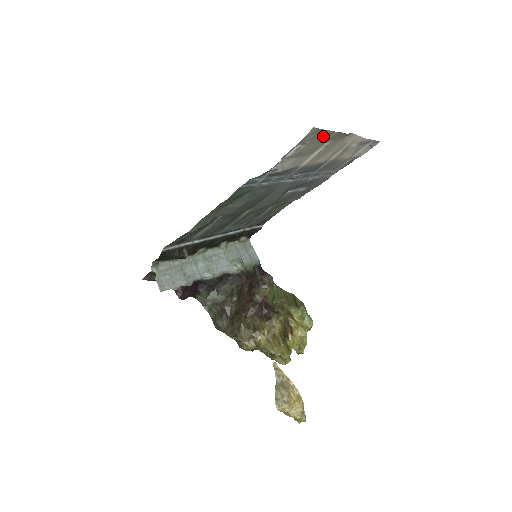
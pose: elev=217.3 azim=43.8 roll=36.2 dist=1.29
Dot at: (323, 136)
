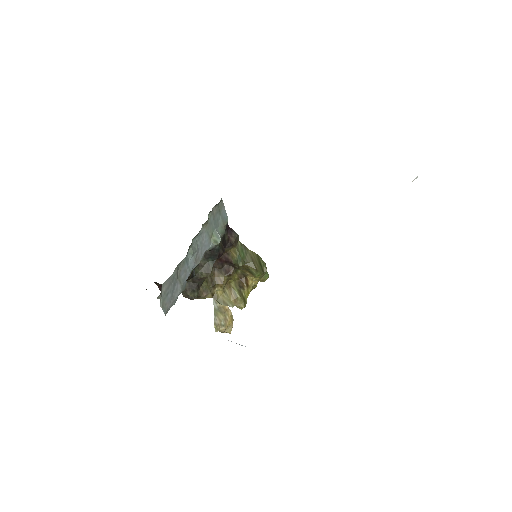
Dot at: occluded
